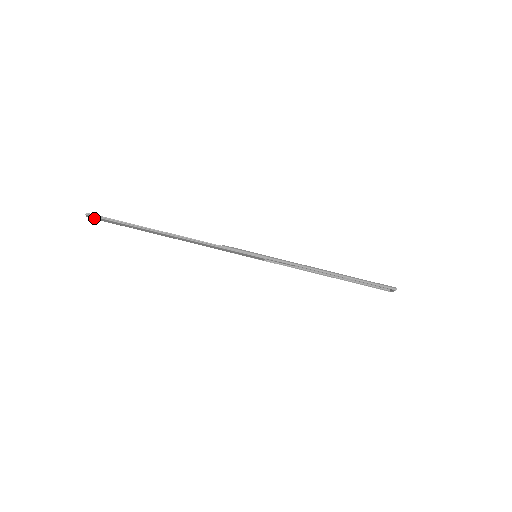
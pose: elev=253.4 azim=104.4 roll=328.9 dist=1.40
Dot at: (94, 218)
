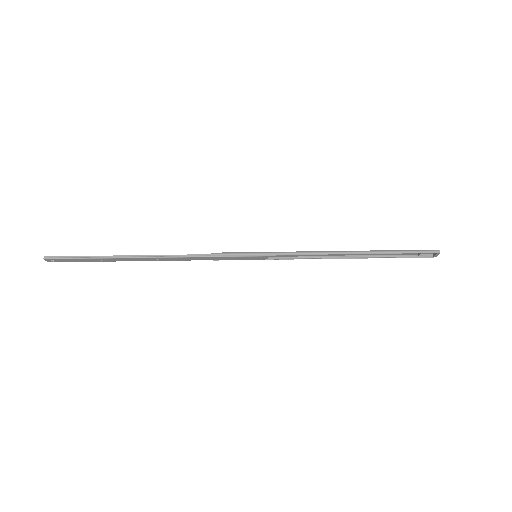
Dot at: (56, 261)
